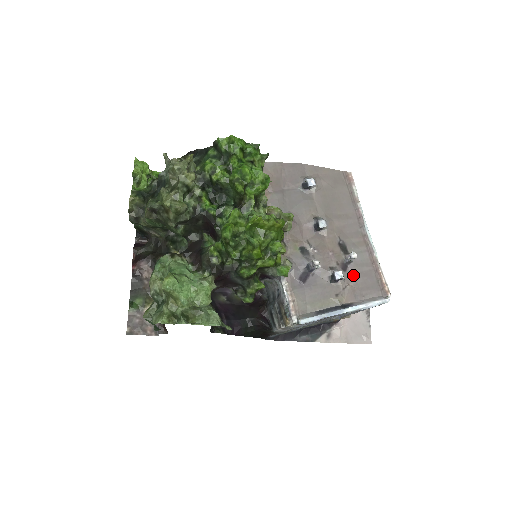
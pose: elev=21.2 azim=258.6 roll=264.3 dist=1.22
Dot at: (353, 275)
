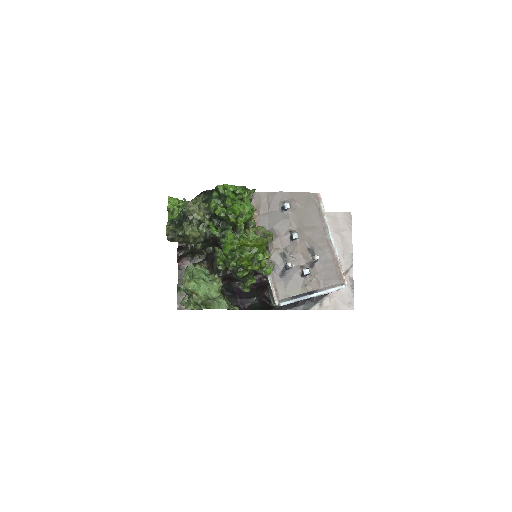
Dot at: (318, 270)
